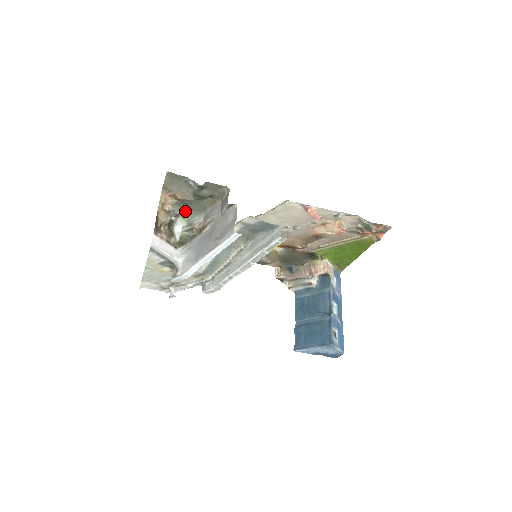
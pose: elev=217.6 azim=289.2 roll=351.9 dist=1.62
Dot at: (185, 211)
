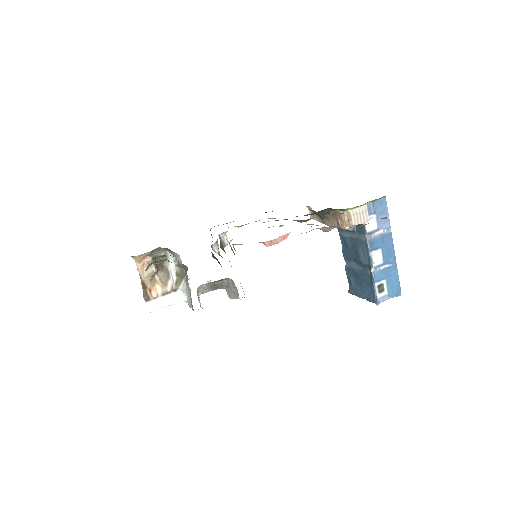
Dot at: (166, 249)
